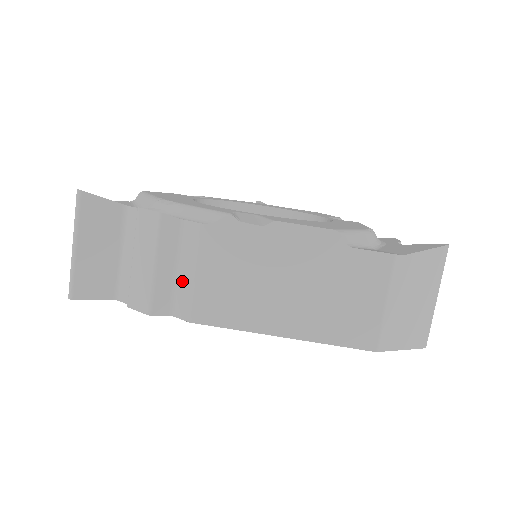
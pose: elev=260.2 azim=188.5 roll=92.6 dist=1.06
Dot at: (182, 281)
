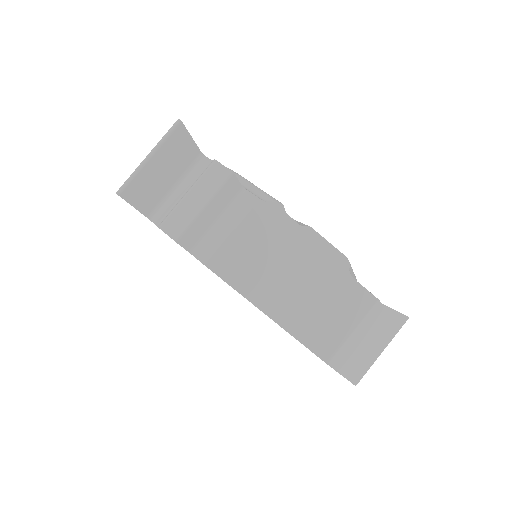
Dot at: (216, 231)
